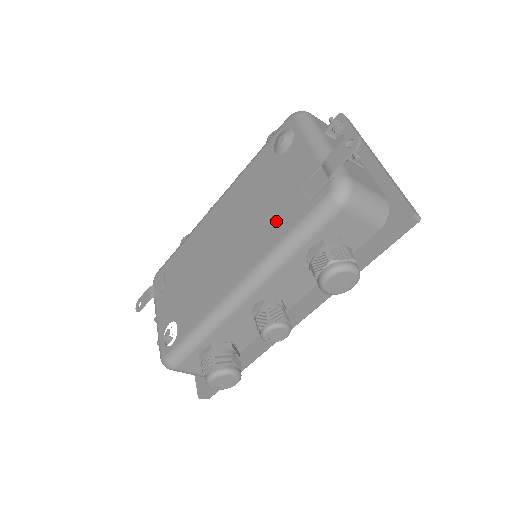
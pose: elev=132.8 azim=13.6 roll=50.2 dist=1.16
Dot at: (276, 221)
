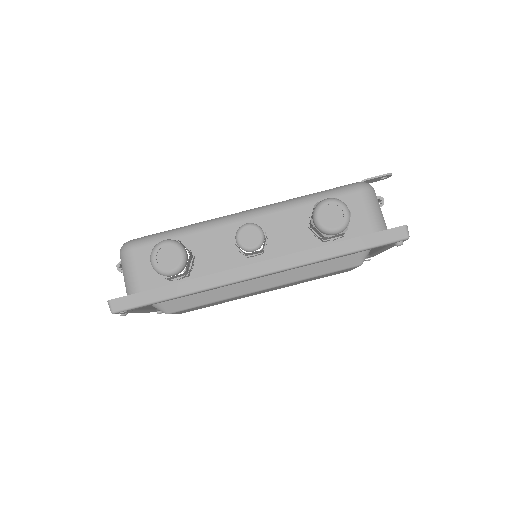
Dot at: occluded
